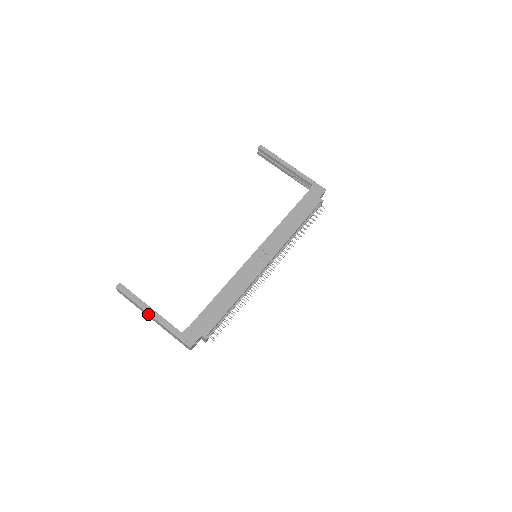
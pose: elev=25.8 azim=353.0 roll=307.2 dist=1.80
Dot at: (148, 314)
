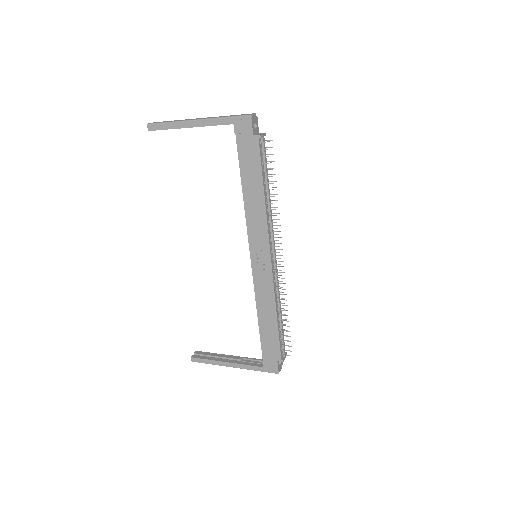
Dot at: (229, 366)
